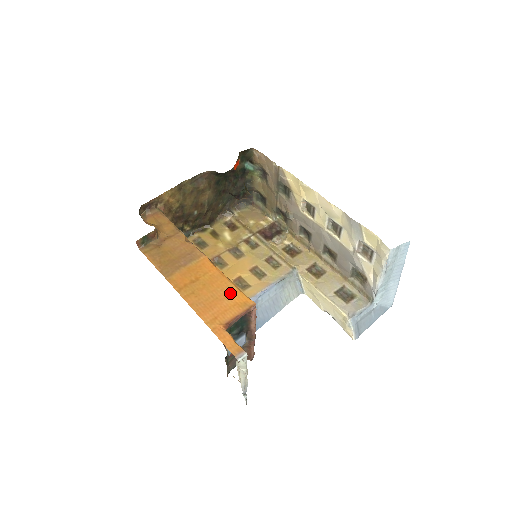
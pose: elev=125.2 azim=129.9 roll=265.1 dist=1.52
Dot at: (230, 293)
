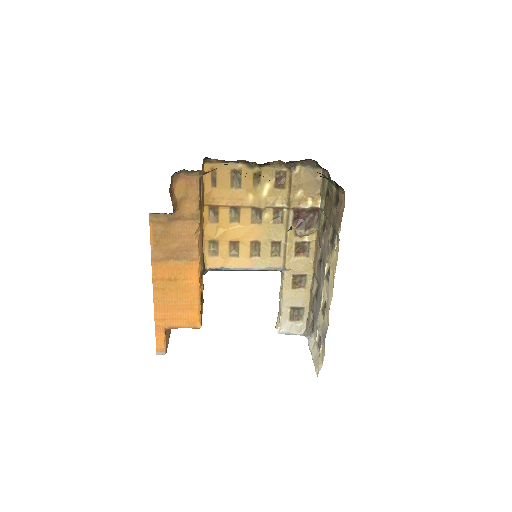
Dot at: (190, 308)
